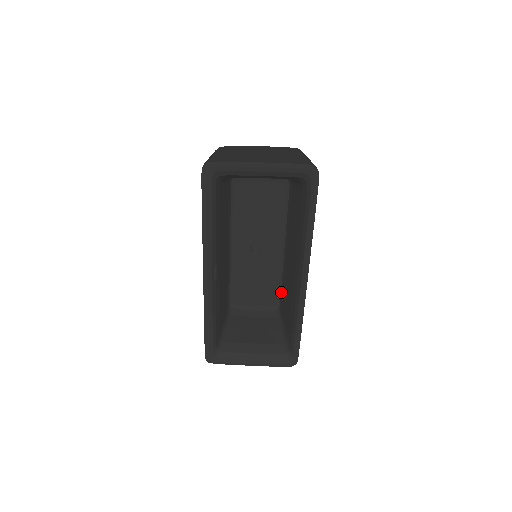
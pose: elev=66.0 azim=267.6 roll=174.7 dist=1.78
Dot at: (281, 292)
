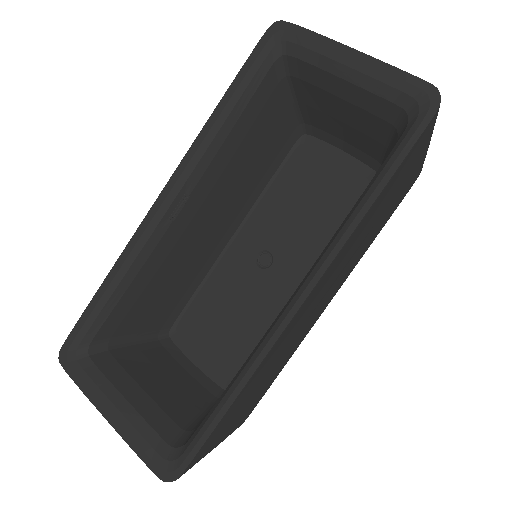
Dot at: occluded
